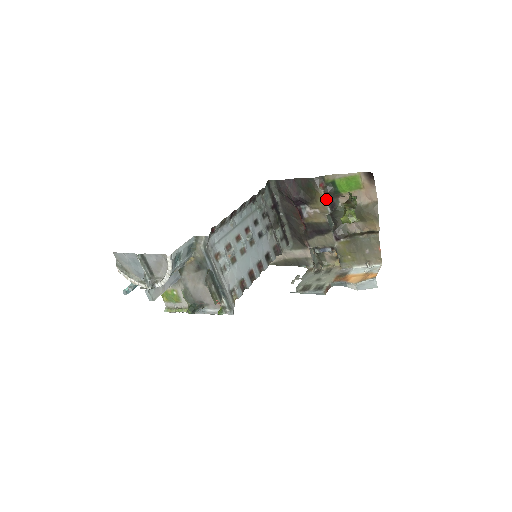
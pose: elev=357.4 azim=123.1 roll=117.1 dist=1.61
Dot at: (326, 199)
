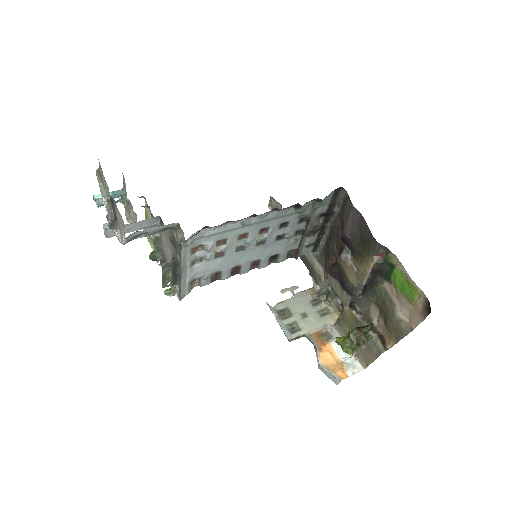
Dot at: (370, 272)
